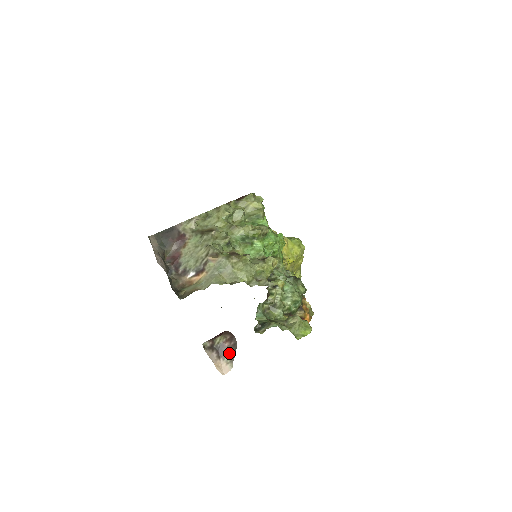
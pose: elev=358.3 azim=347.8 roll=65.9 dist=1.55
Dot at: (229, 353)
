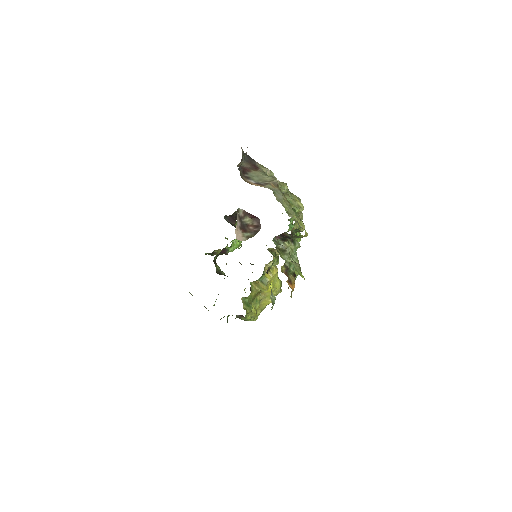
Dot at: (249, 233)
